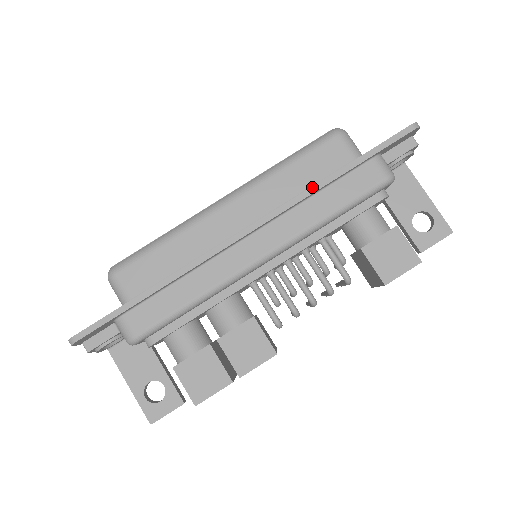
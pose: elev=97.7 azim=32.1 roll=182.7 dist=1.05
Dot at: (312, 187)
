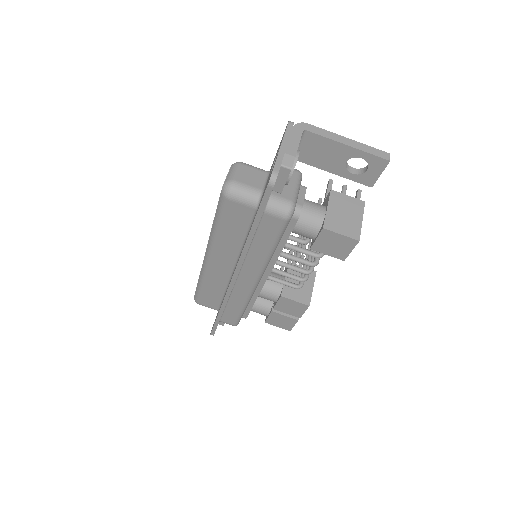
Dot at: (243, 249)
